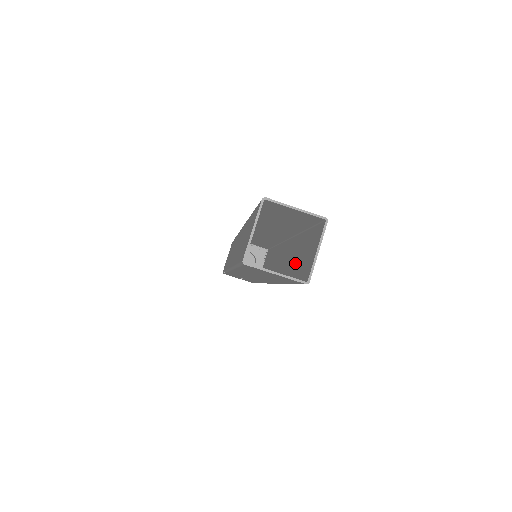
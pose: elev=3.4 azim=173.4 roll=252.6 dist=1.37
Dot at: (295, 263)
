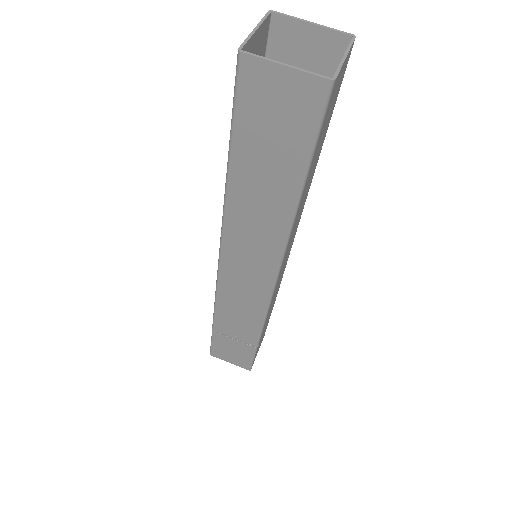
Dot at: occluded
